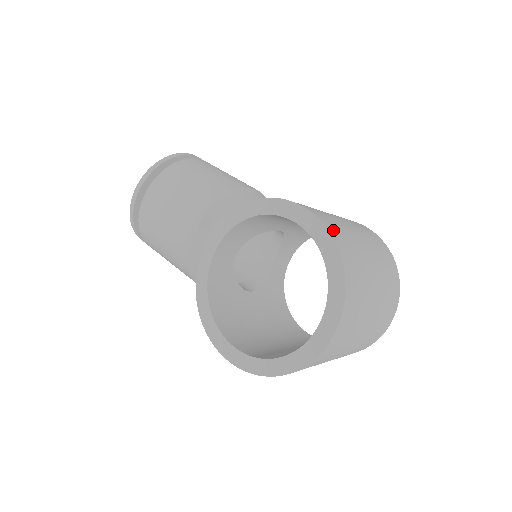
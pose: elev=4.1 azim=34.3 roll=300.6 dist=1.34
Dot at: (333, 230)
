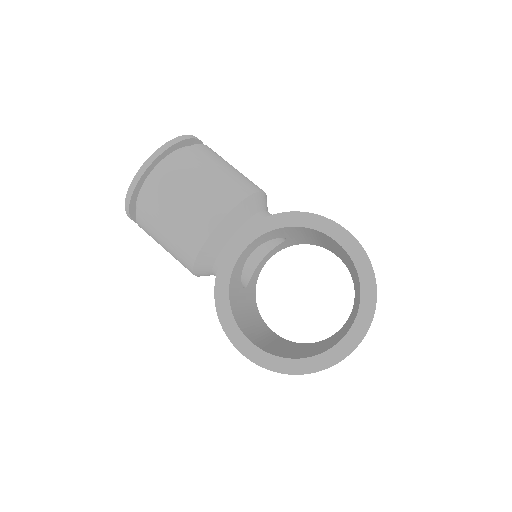
Dot at: occluded
